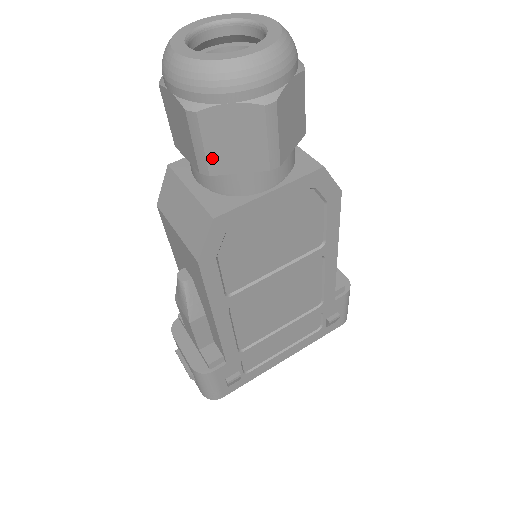
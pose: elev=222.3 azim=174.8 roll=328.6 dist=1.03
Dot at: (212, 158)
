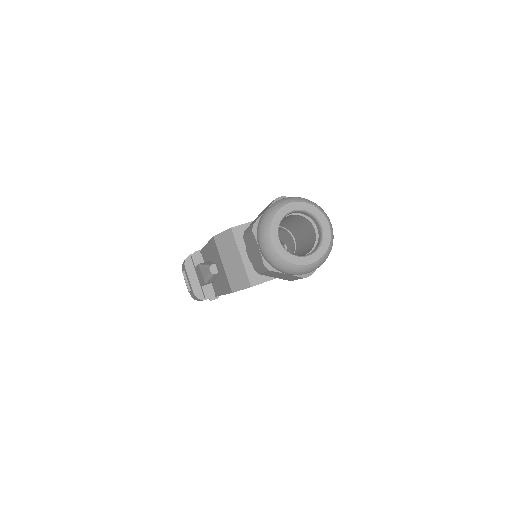
Dot at: (265, 274)
